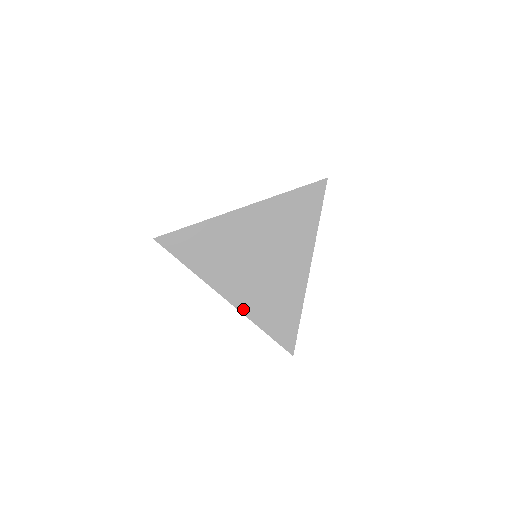
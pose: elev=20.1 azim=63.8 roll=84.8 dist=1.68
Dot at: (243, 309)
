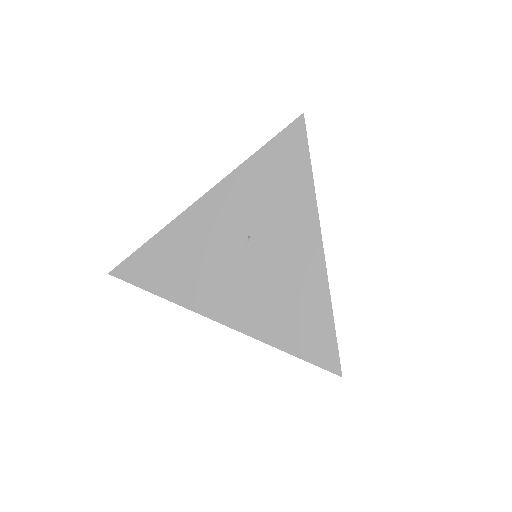
Dot at: occluded
